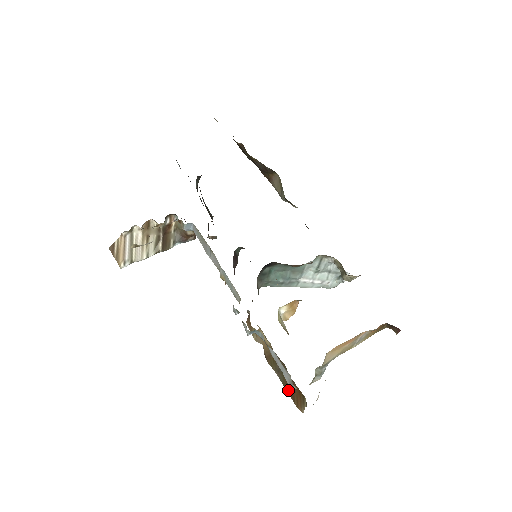
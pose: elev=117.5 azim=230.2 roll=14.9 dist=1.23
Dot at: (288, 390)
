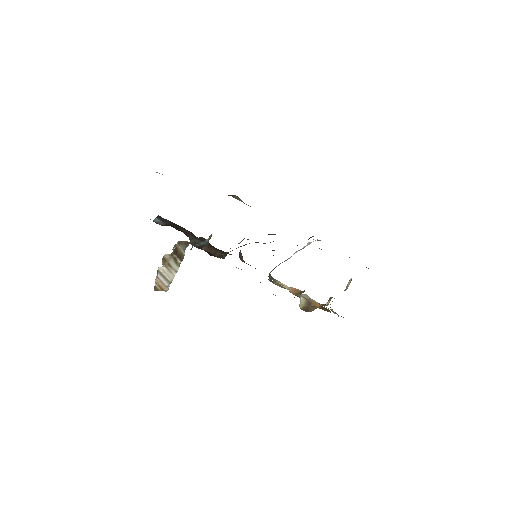
Dot at: occluded
